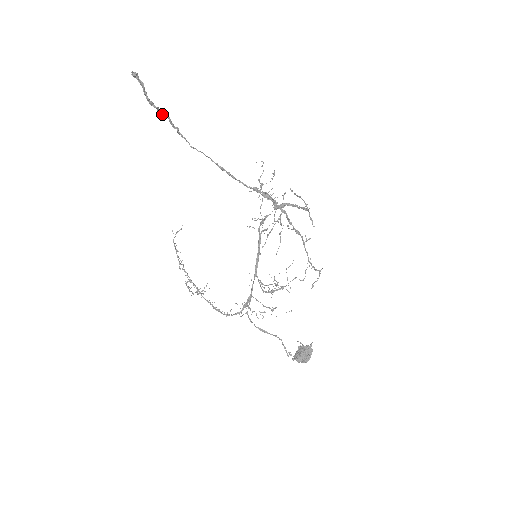
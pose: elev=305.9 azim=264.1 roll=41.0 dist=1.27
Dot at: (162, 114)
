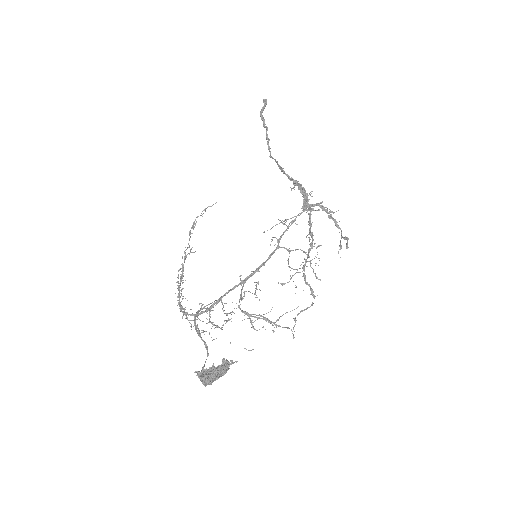
Dot at: (264, 125)
